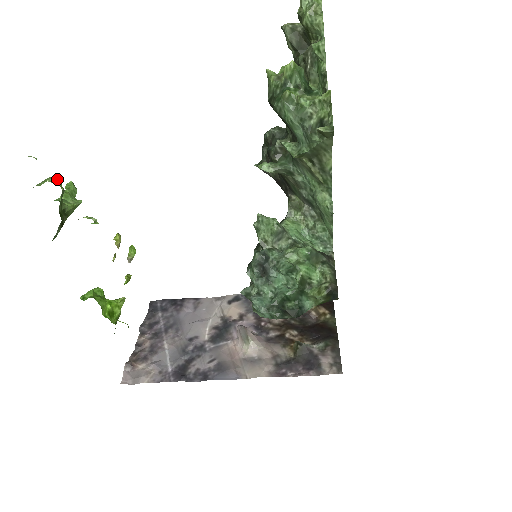
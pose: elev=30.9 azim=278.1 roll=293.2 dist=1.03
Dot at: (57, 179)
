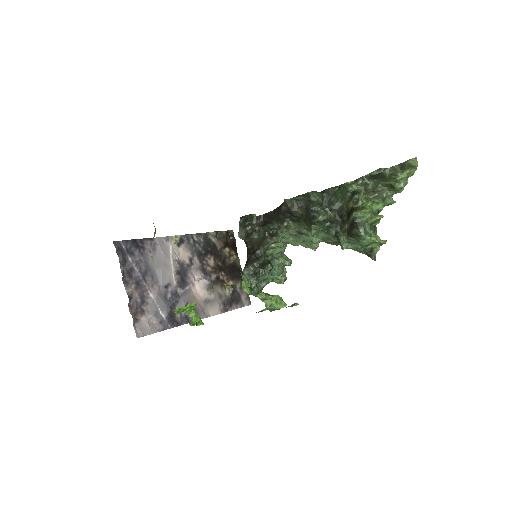
Dot at: (282, 299)
